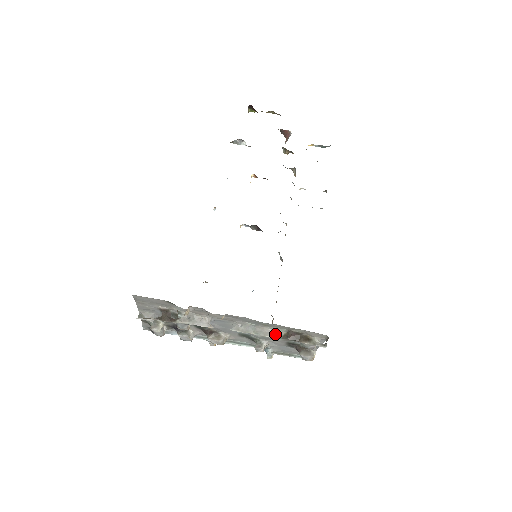
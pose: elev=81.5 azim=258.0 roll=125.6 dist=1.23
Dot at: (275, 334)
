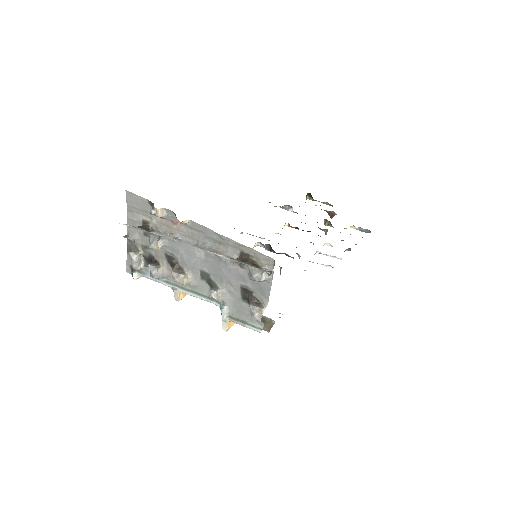
Dot at: (227, 255)
